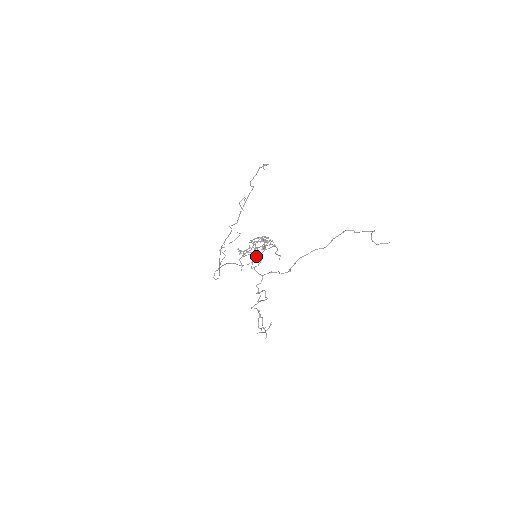
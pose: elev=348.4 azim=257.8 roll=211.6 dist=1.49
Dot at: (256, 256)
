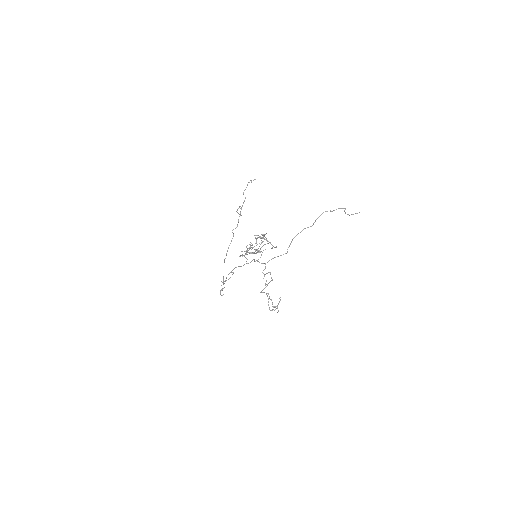
Dot at: (257, 252)
